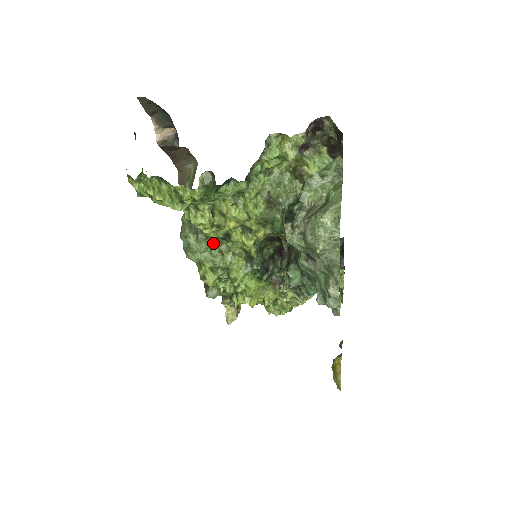
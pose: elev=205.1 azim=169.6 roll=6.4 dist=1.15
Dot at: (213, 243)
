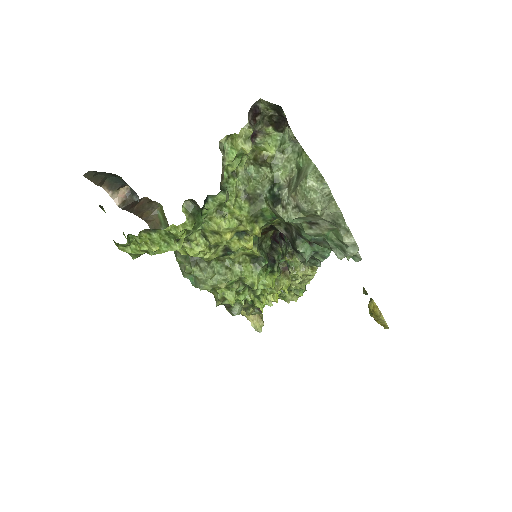
Dot at: (216, 264)
